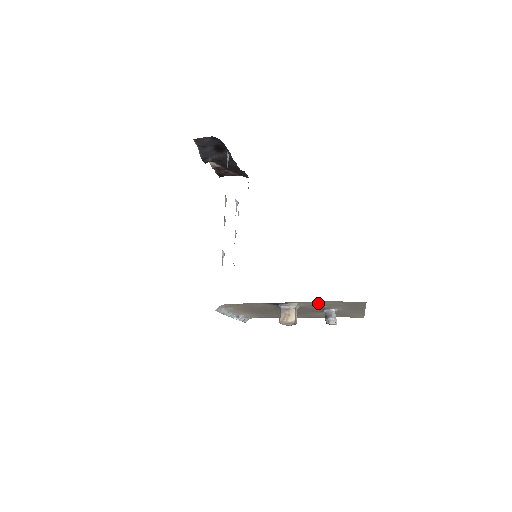
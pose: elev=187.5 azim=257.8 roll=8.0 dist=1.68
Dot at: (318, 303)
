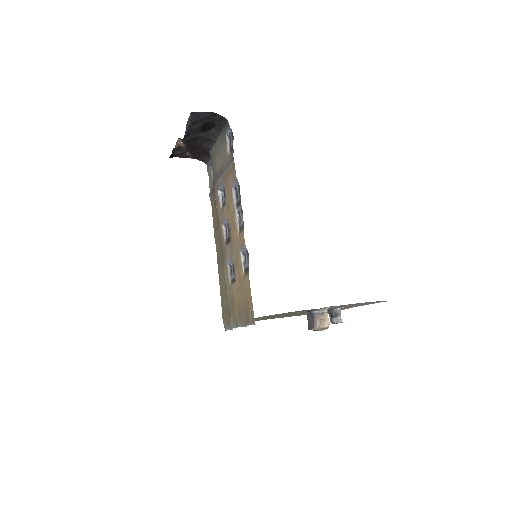
Dot at: occluded
